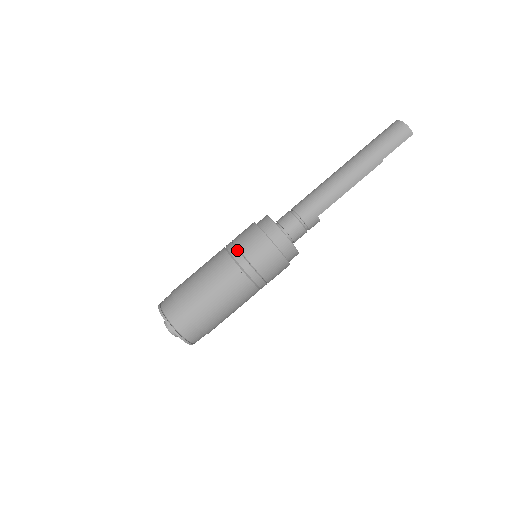
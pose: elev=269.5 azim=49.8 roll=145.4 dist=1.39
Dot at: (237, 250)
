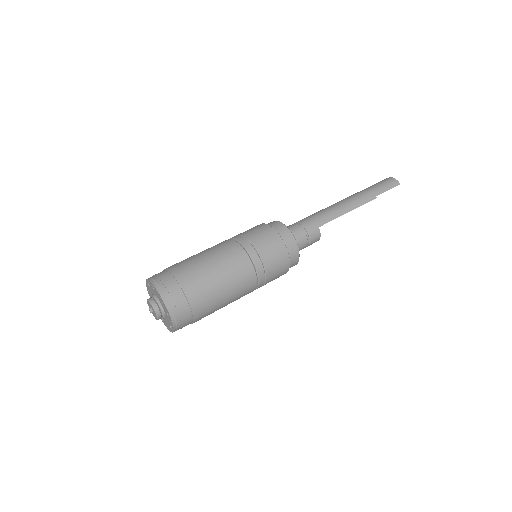
Dot at: (239, 235)
